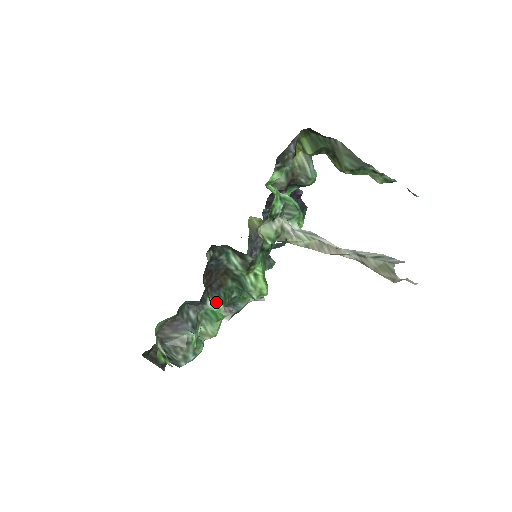
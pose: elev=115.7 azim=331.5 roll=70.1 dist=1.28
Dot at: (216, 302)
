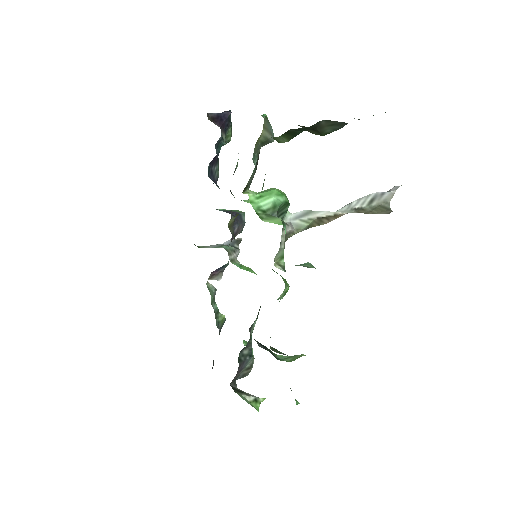
Dot at: (254, 325)
